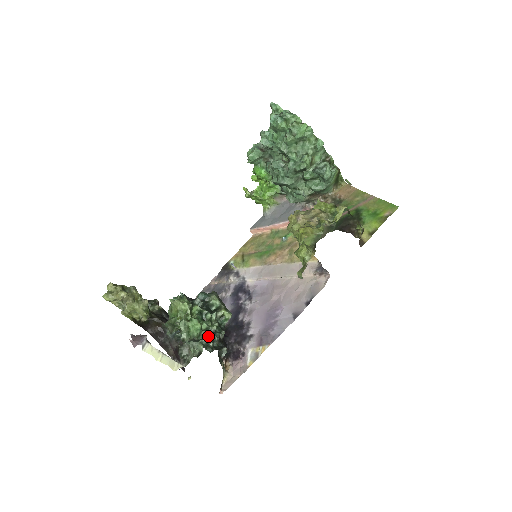
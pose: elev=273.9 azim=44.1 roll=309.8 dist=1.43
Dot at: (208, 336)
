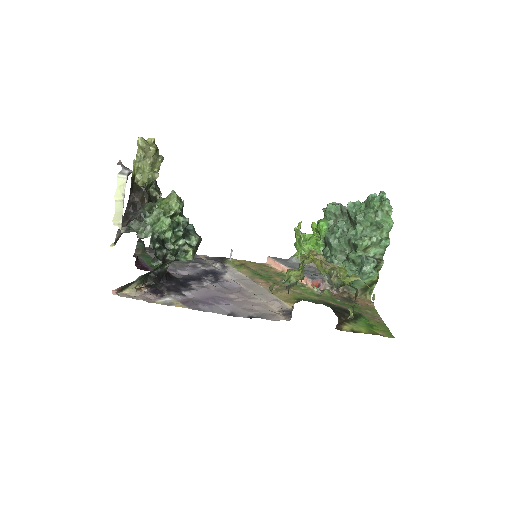
Dot at: (162, 242)
